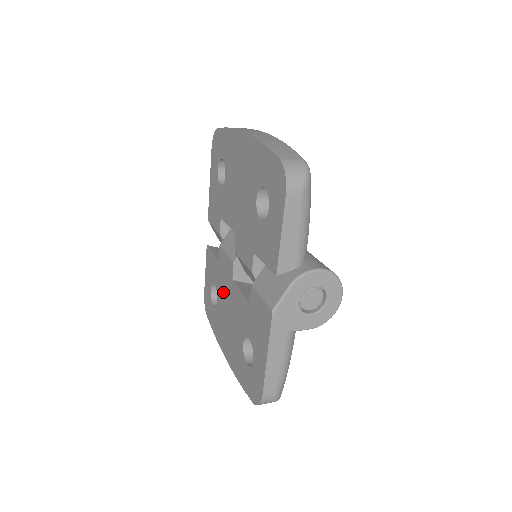
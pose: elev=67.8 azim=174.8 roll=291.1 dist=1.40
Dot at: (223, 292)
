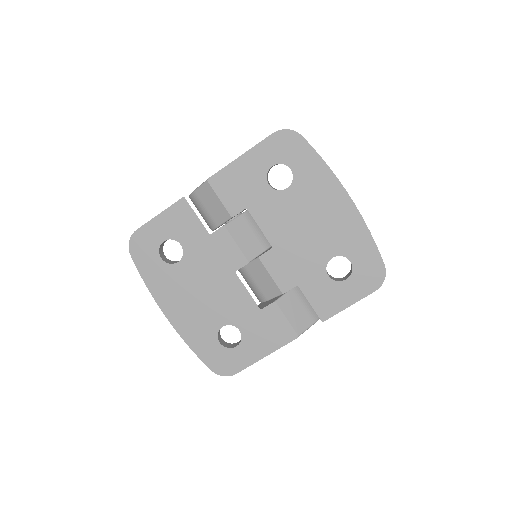
Dot at: (203, 266)
